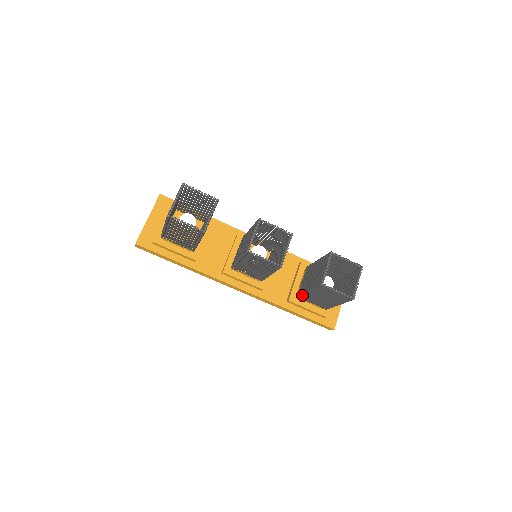
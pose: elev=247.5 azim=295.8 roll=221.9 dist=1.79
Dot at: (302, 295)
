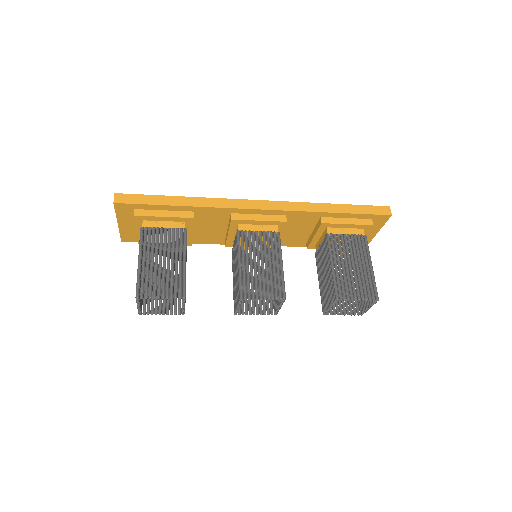
Dot at: (317, 264)
